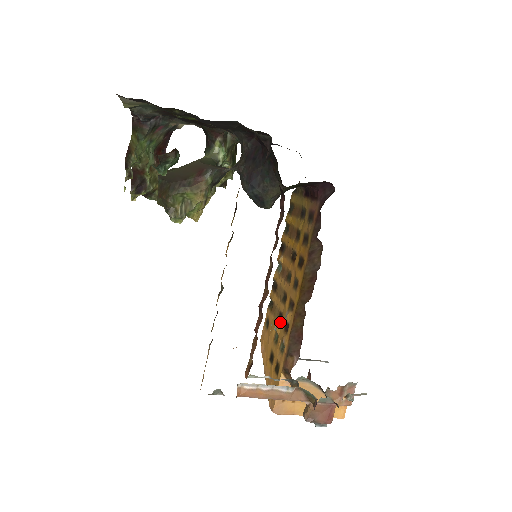
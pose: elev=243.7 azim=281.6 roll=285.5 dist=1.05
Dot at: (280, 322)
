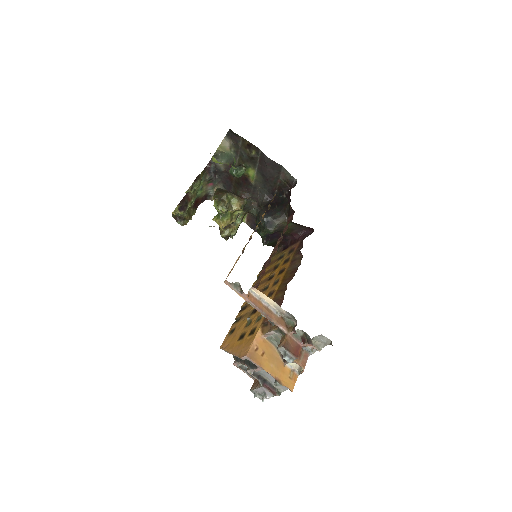
Dot at: (255, 312)
